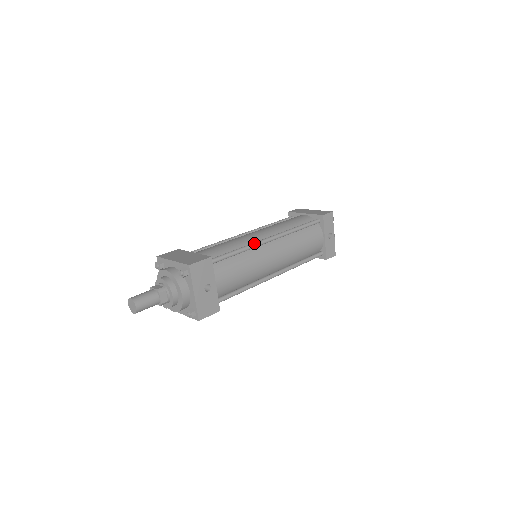
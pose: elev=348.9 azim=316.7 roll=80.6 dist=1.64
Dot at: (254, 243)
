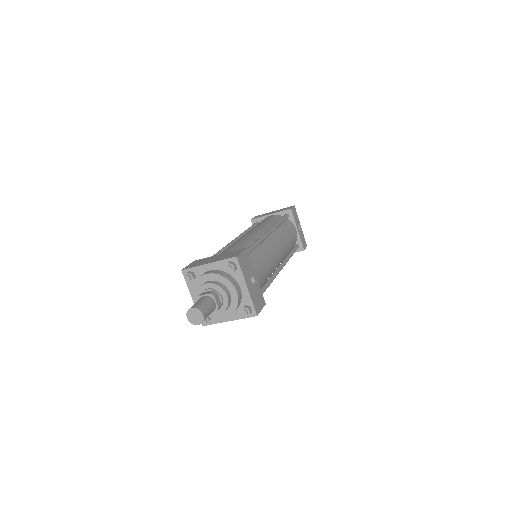
Dot at: (262, 236)
